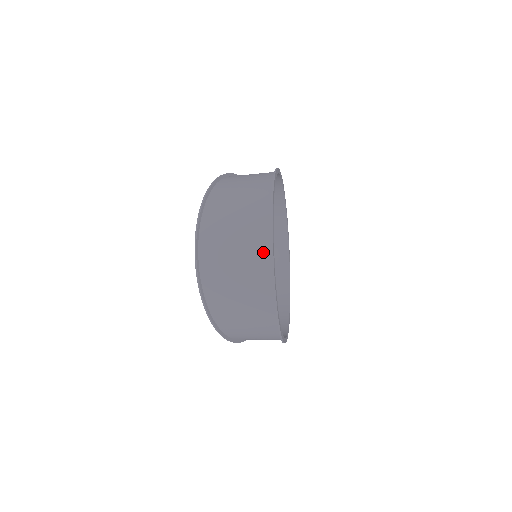
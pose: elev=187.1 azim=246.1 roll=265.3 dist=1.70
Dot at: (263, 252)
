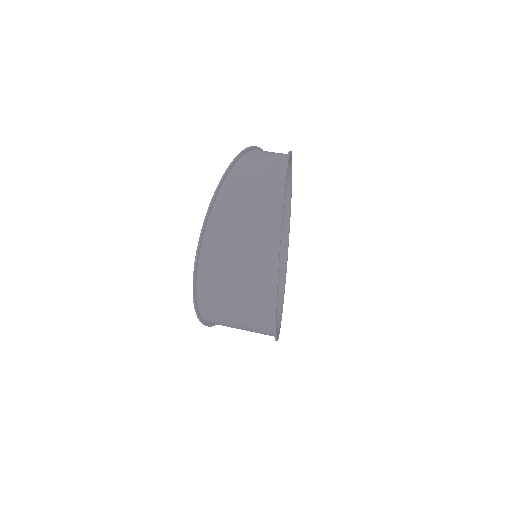
Dot at: (266, 322)
